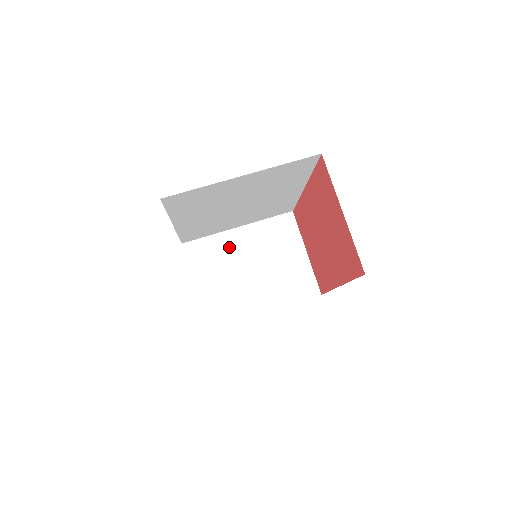
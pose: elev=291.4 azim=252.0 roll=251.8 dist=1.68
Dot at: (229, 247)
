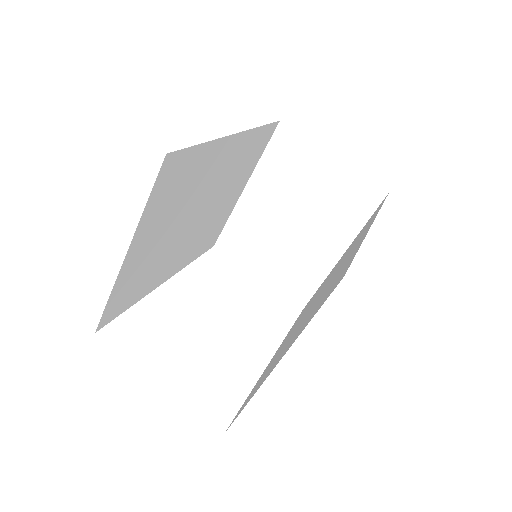
Dot at: (253, 216)
